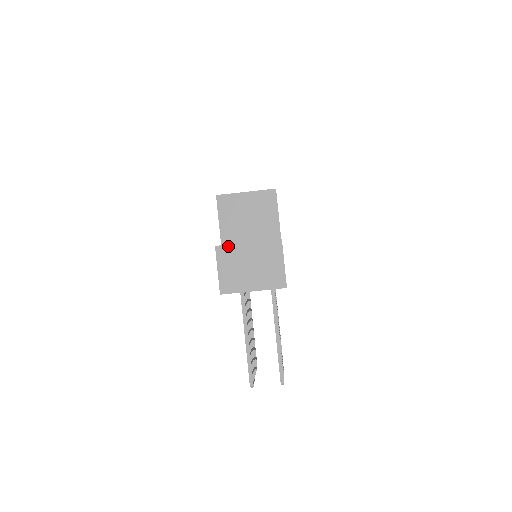
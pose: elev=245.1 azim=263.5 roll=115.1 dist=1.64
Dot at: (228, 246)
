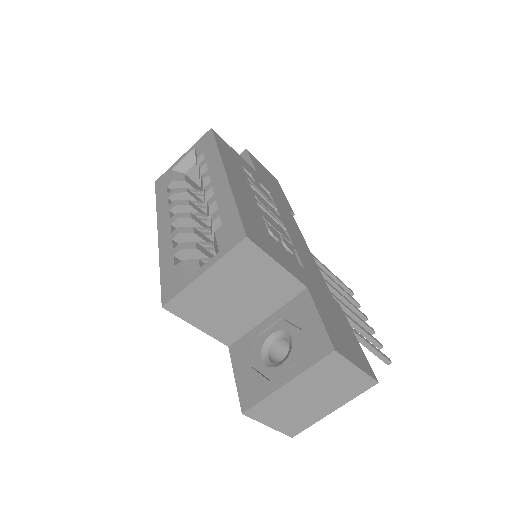
Dot at: (260, 403)
